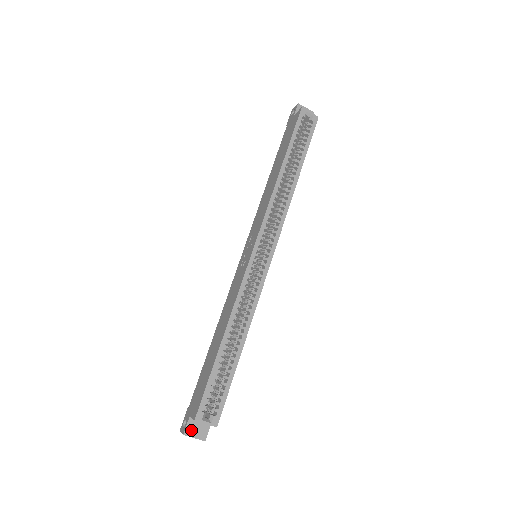
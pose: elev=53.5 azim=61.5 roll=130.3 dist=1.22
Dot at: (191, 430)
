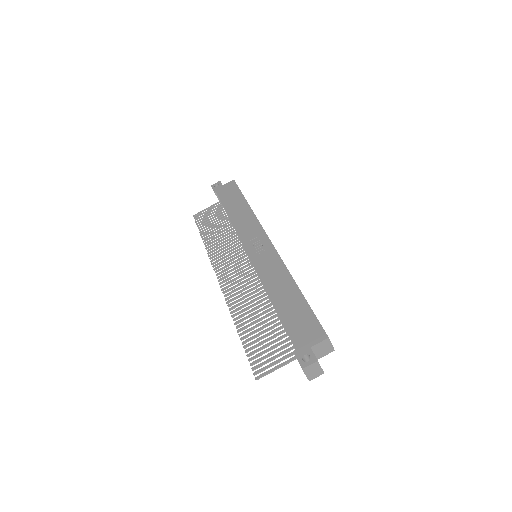
Dot at: occluded
